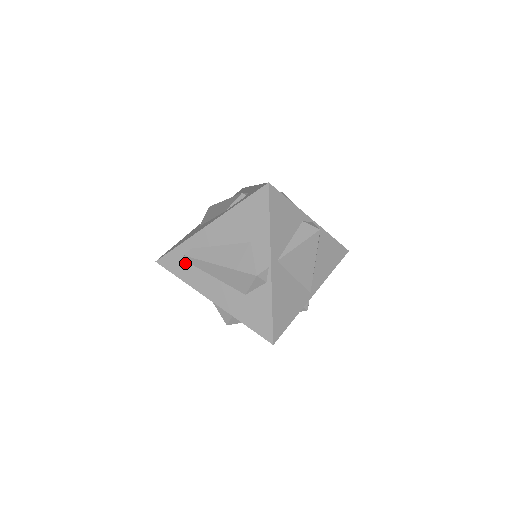
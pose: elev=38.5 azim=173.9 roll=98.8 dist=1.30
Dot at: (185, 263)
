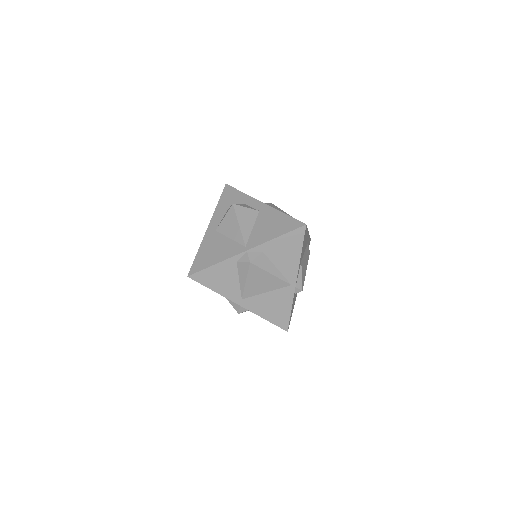
Dot at: occluded
